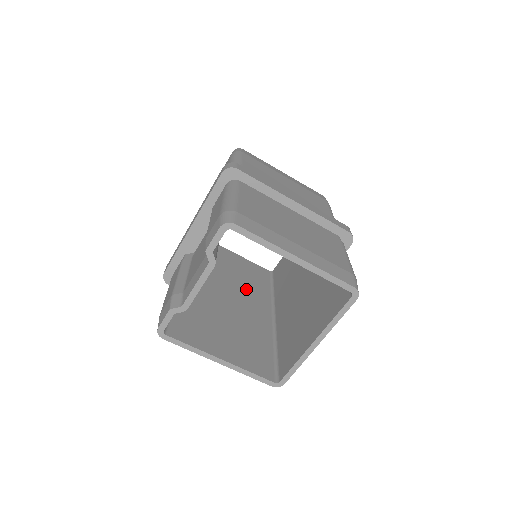
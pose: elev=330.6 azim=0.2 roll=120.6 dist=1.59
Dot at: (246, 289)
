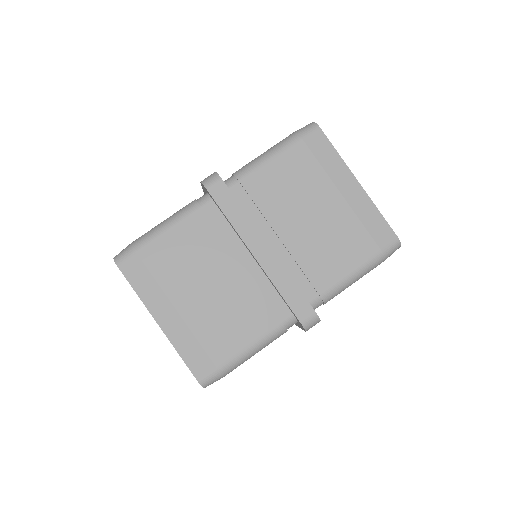
Dot at: occluded
